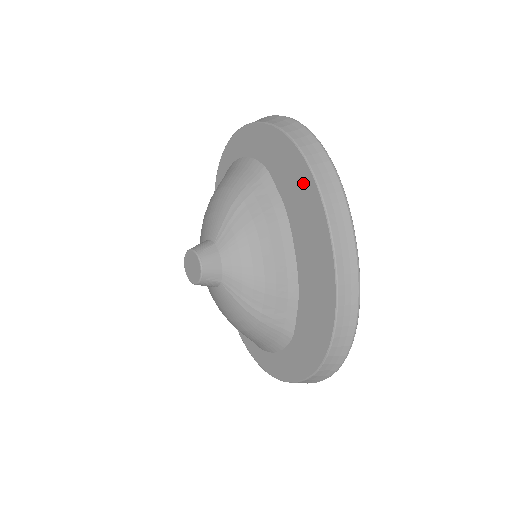
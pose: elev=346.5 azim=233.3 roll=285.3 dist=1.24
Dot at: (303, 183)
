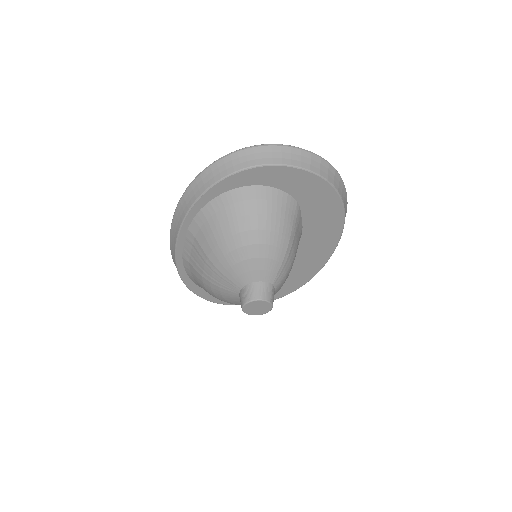
Dot at: (332, 224)
